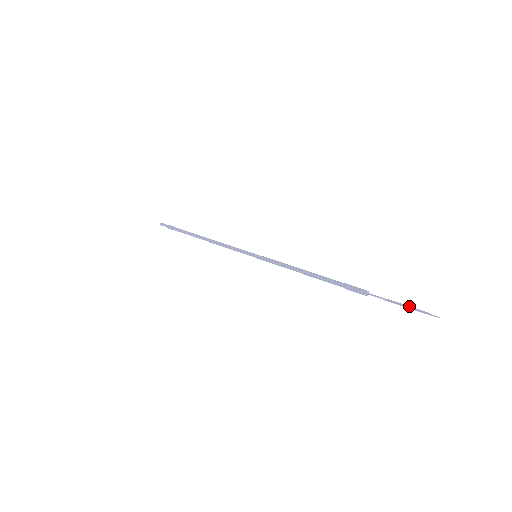
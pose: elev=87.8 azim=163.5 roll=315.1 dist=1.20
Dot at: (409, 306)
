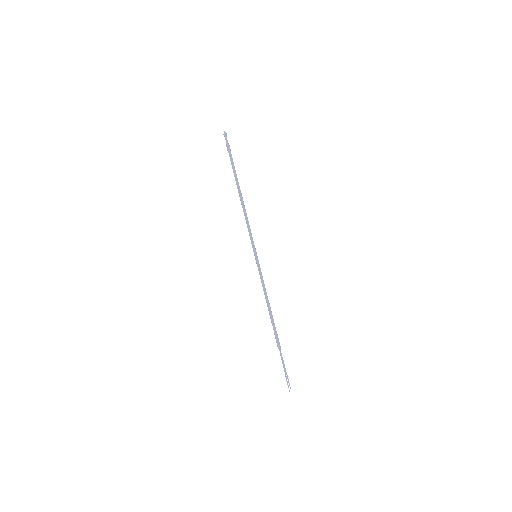
Dot at: occluded
